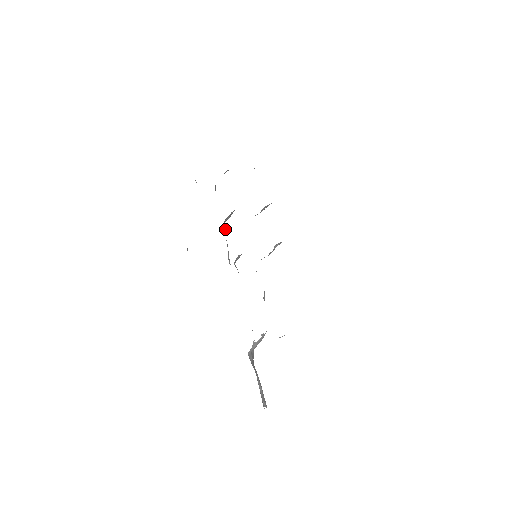
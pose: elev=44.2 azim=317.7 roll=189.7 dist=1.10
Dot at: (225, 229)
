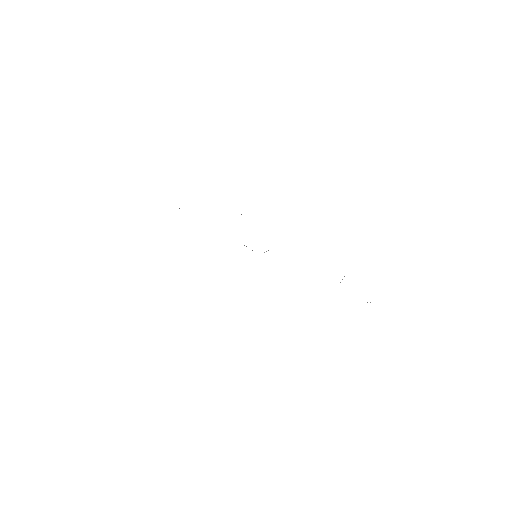
Dot at: occluded
